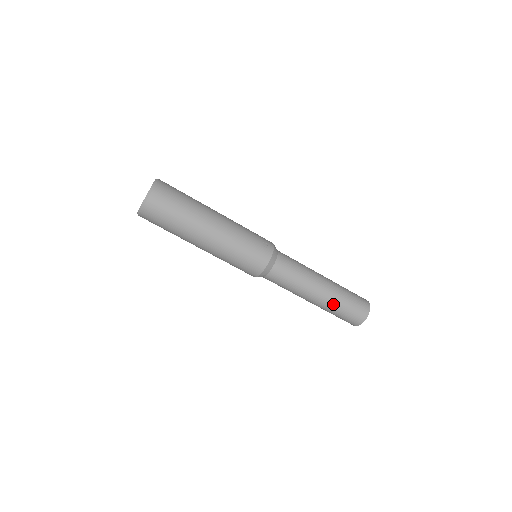
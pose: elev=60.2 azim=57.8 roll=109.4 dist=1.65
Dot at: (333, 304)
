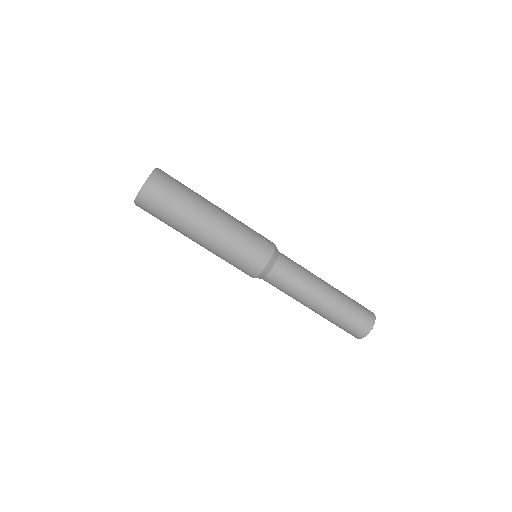
Dot at: (337, 310)
